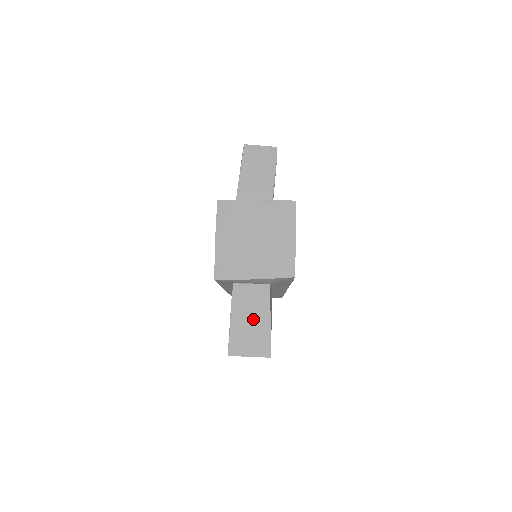
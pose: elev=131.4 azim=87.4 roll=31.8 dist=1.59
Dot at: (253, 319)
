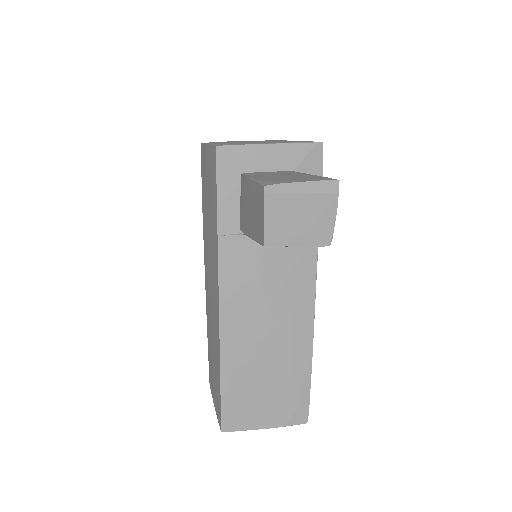
Dot at: (287, 175)
